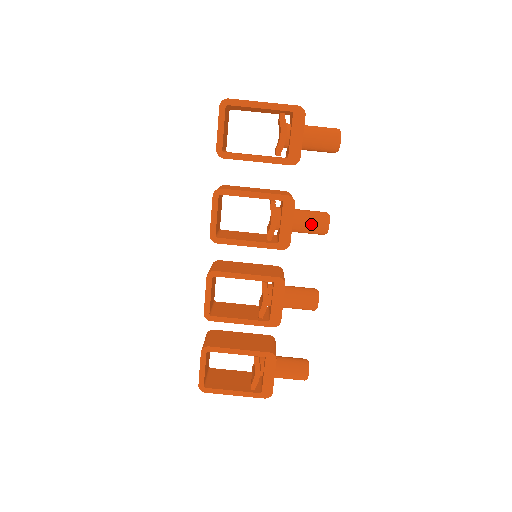
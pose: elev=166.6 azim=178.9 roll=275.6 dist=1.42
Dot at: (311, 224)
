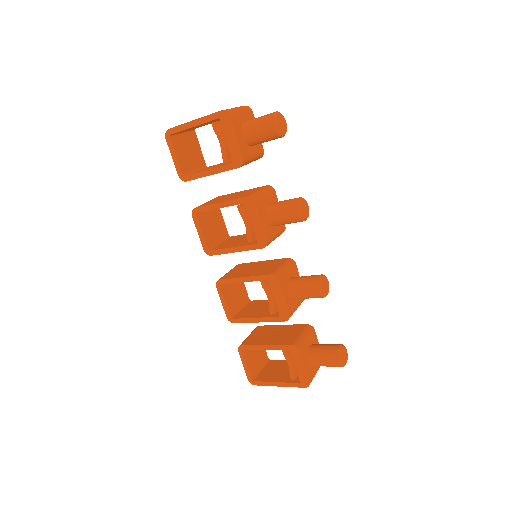
Dot at: (283, 216)
